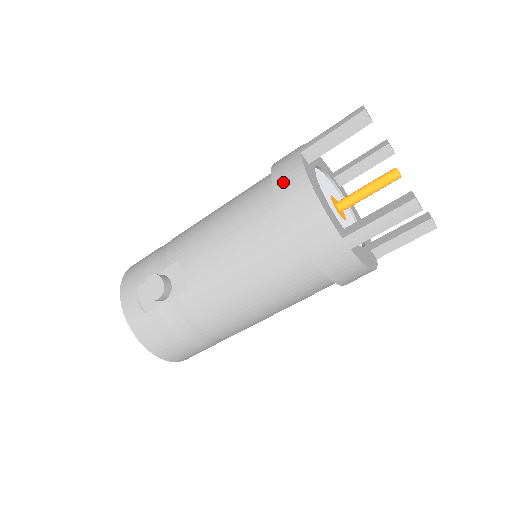
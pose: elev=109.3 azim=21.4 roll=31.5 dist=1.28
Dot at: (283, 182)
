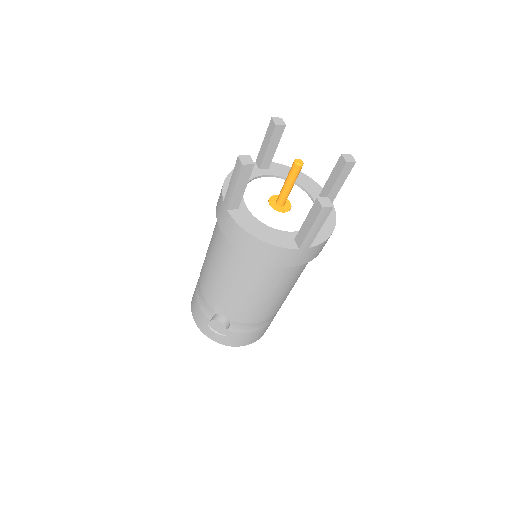
Dot at: (234, 239)
